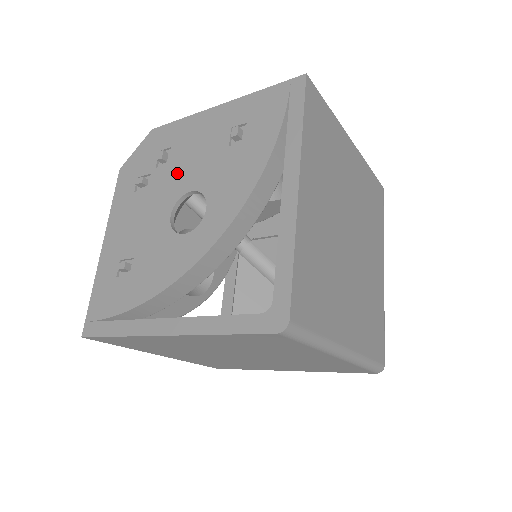
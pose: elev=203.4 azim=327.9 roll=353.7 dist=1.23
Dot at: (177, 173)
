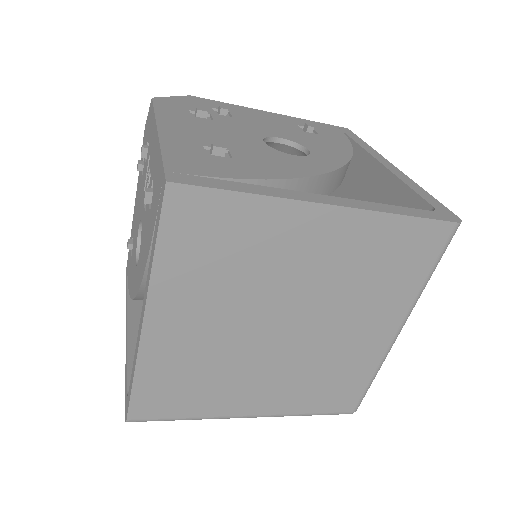
Dot at: (251, 124)
